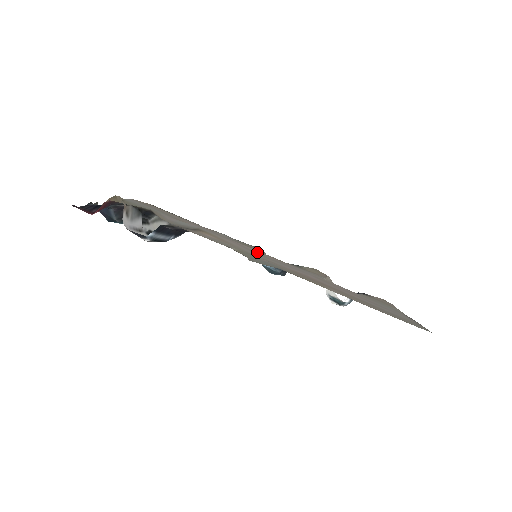
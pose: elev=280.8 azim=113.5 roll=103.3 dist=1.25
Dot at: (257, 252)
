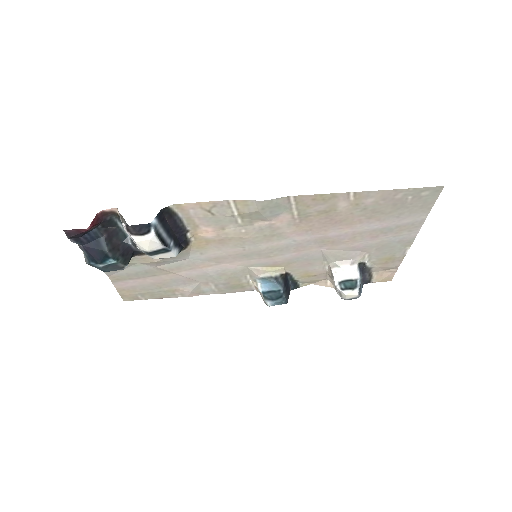
Dot at: (254, 259)
